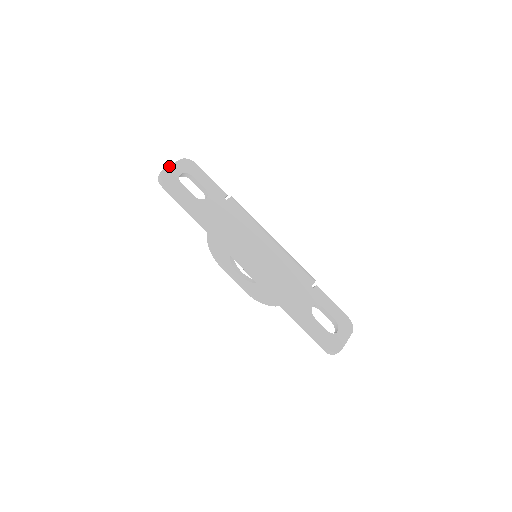
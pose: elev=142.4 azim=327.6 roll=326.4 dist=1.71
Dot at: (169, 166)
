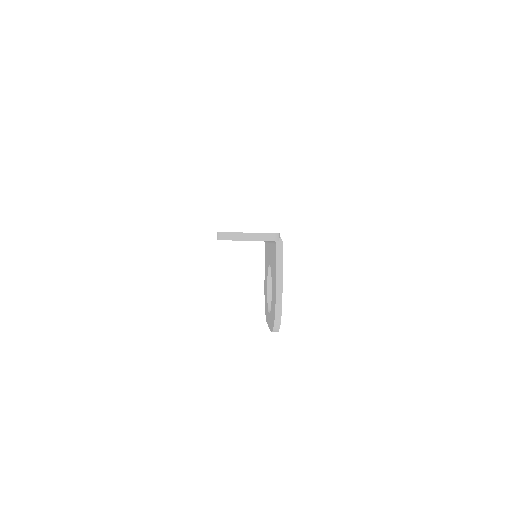
Dot at: occluded
